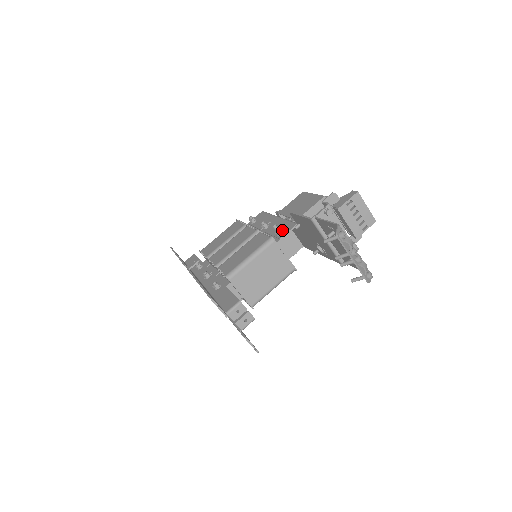
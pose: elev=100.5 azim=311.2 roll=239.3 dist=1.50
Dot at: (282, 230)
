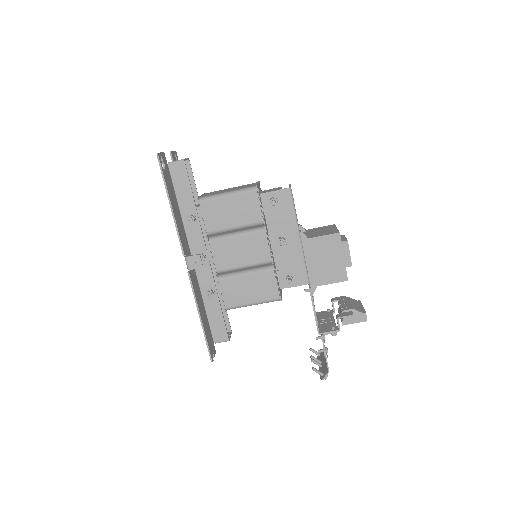
Dot at: (293, 276)
